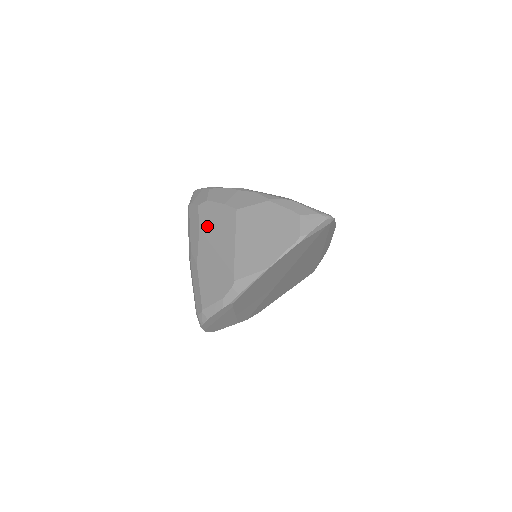
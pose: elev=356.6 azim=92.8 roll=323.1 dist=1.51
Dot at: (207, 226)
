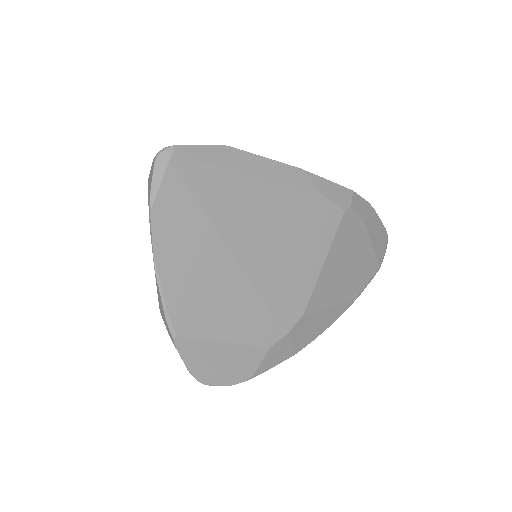
Dot at: occluded
